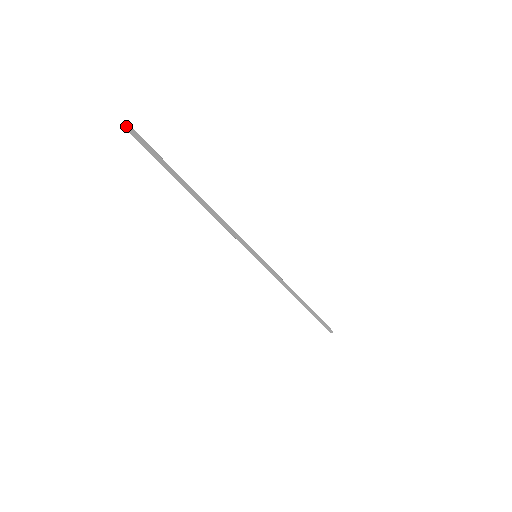
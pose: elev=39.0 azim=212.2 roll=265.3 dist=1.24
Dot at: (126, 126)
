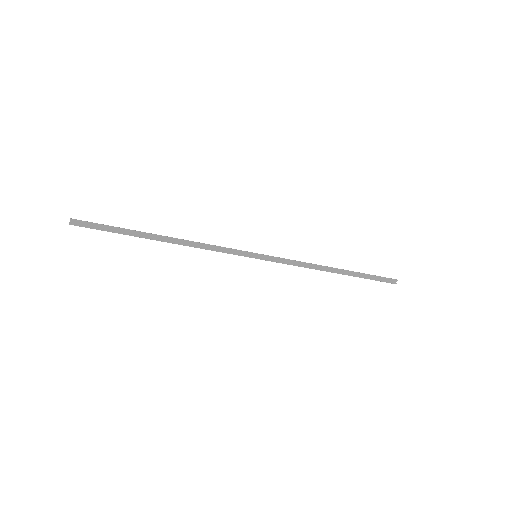
Dot at: (70, 220)
